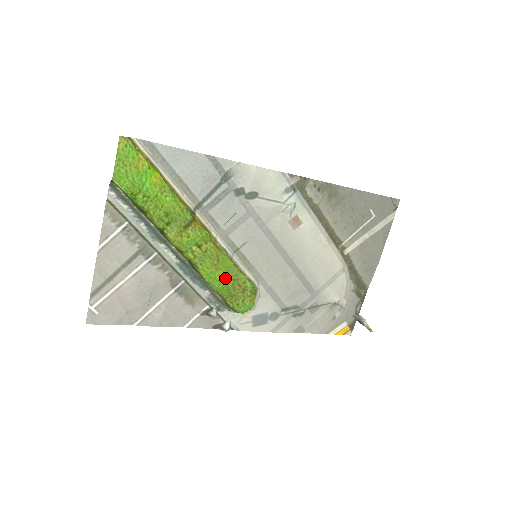
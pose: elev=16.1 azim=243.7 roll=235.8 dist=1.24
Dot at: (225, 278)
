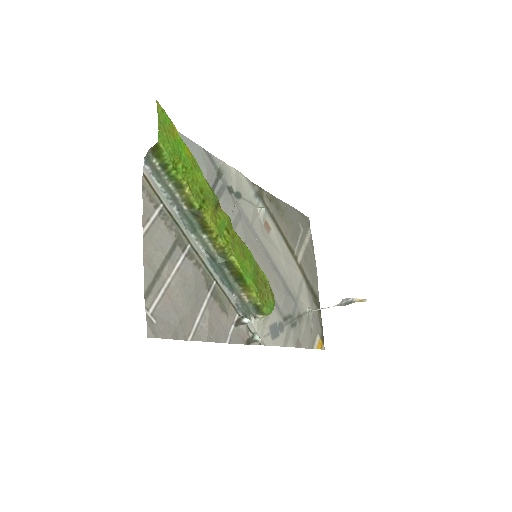
Dot at: (252, 269)
